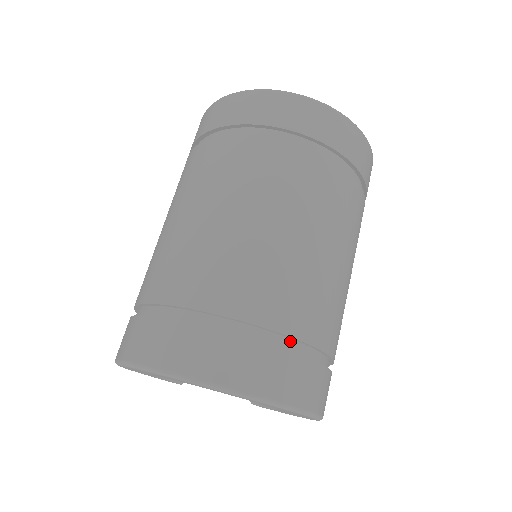
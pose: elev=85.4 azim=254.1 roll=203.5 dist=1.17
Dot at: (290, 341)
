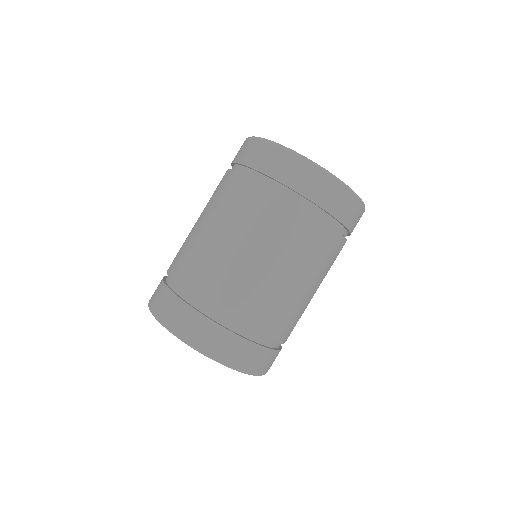
Dot at: (246, 331)
